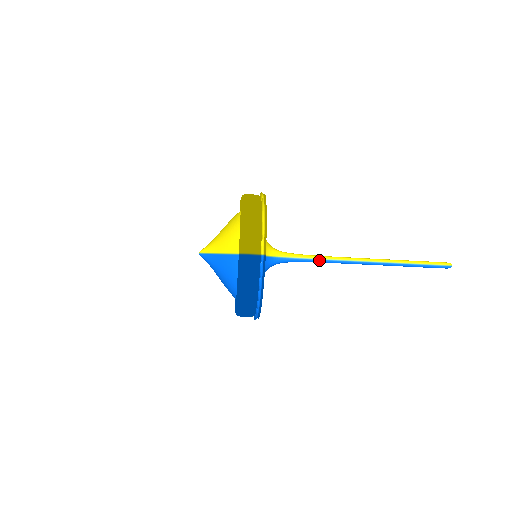
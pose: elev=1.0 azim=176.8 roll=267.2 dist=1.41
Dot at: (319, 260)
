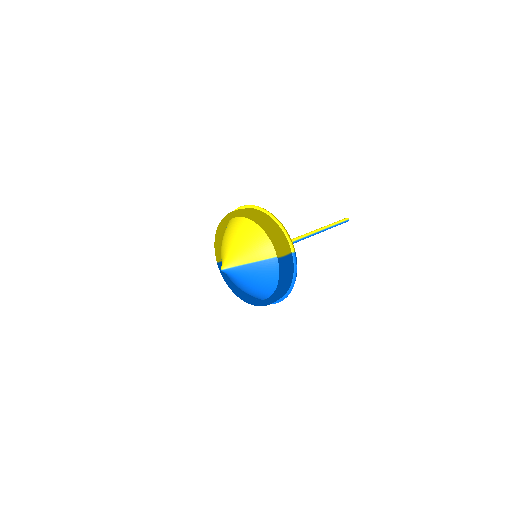
Dot at: occluded
